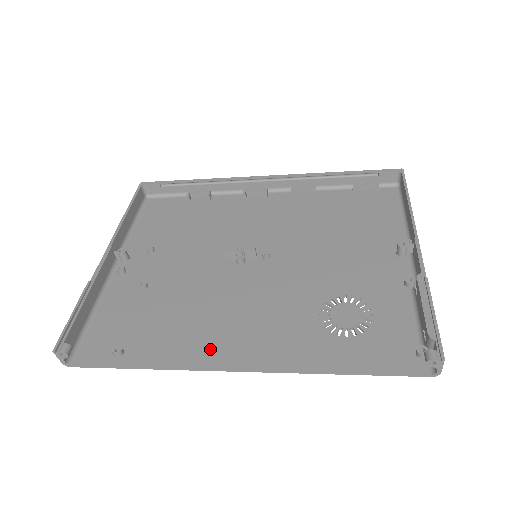
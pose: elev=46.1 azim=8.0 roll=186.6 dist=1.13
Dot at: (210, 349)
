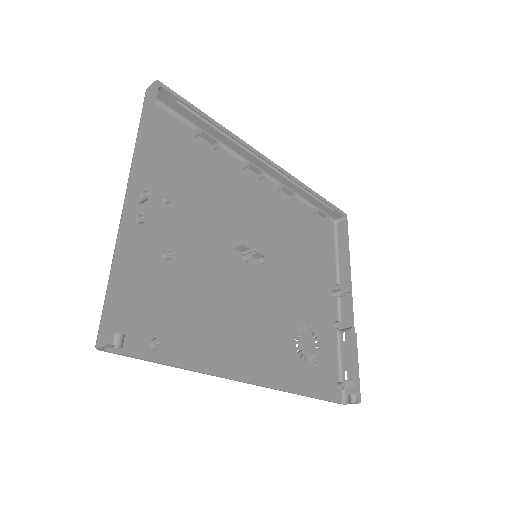
Dot at: (231, 357)
